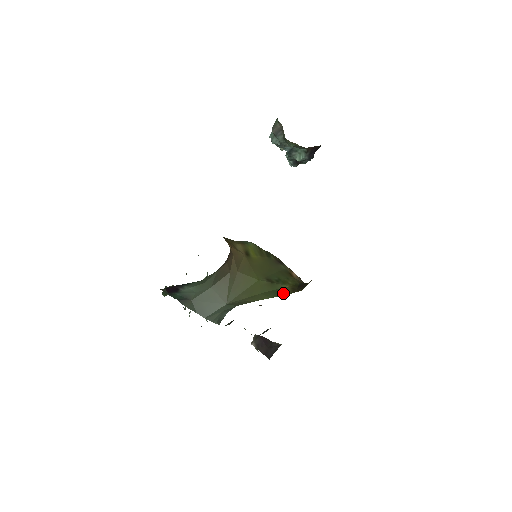
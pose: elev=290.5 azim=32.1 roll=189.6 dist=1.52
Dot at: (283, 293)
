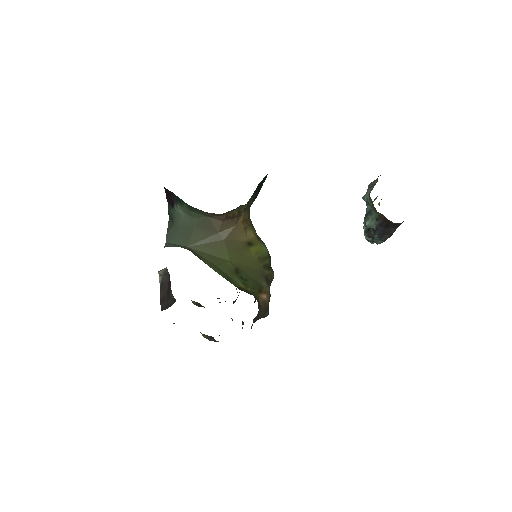
Dot at: (229, 280)
